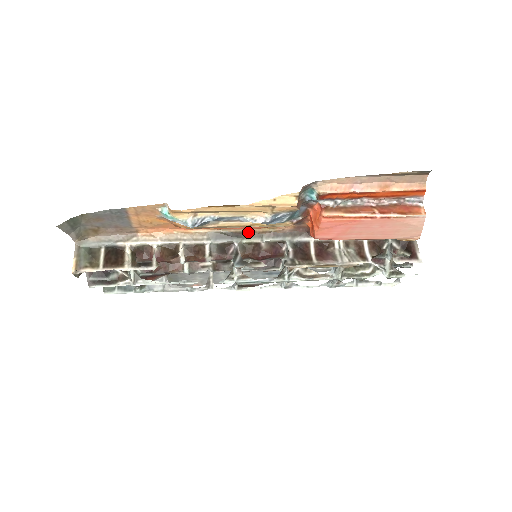
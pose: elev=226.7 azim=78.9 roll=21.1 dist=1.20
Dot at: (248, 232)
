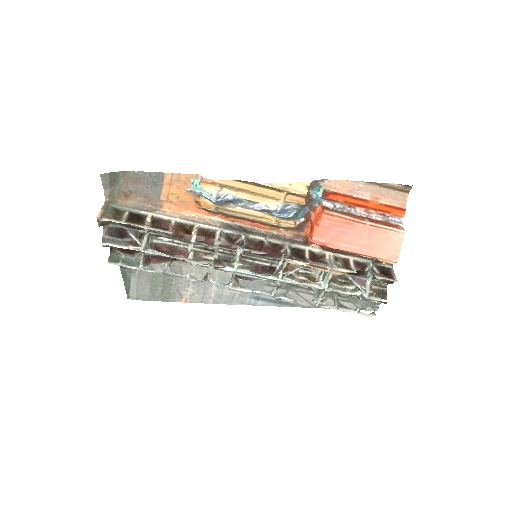
Dot at: (255, 230)
